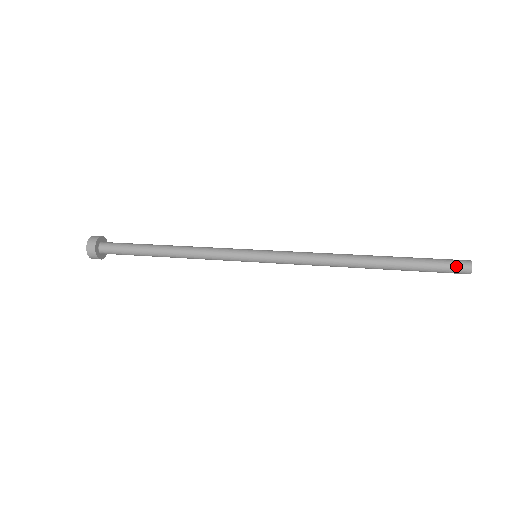
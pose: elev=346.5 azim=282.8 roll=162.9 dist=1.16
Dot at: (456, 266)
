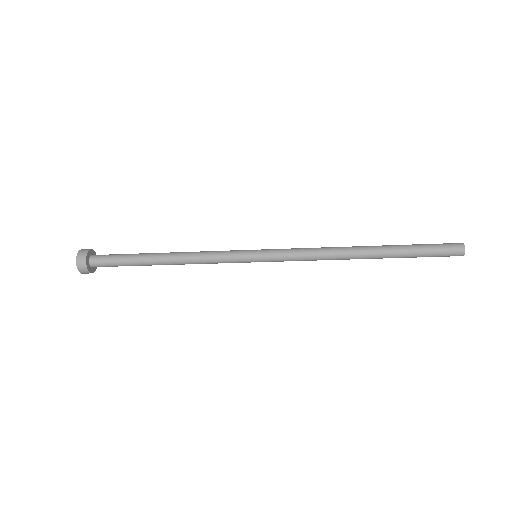
Dot at: (448, 243)
